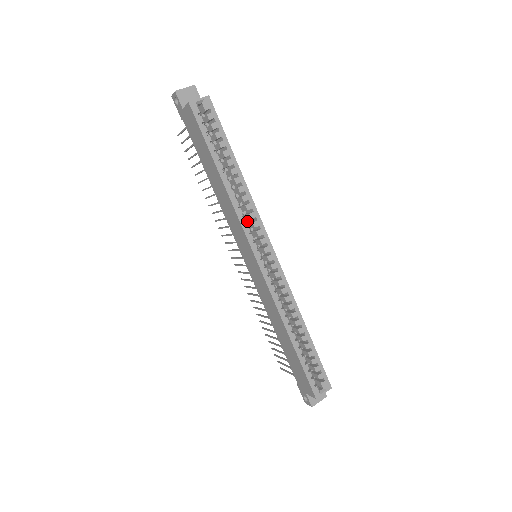
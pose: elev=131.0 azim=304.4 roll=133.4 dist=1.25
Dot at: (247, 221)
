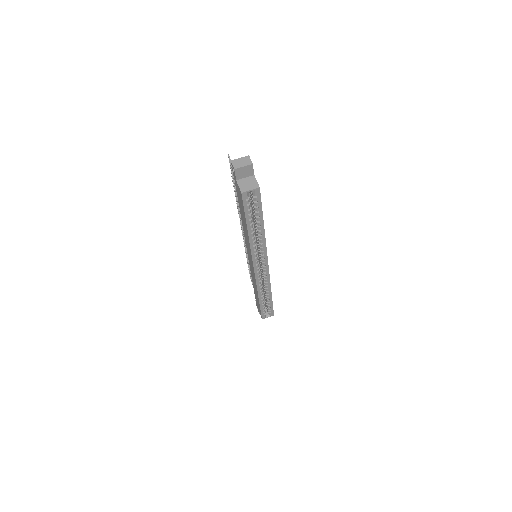
Dot at: occluded
